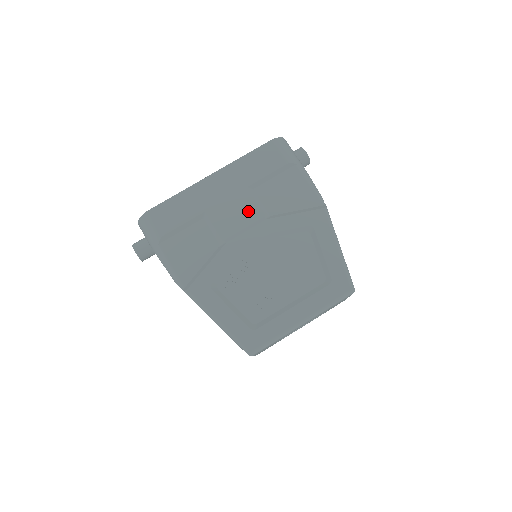
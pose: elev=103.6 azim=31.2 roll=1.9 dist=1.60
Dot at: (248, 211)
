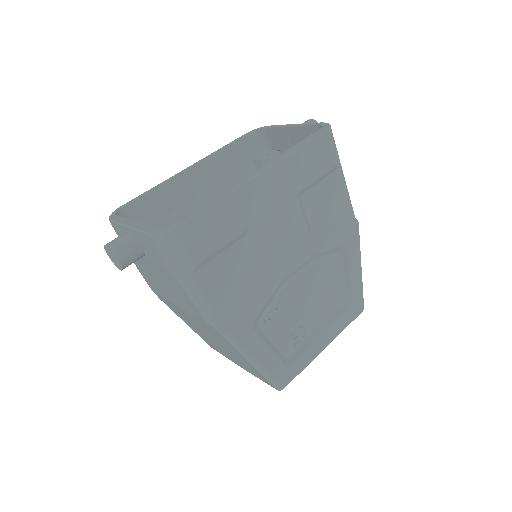
Dot at: (294, 227)
